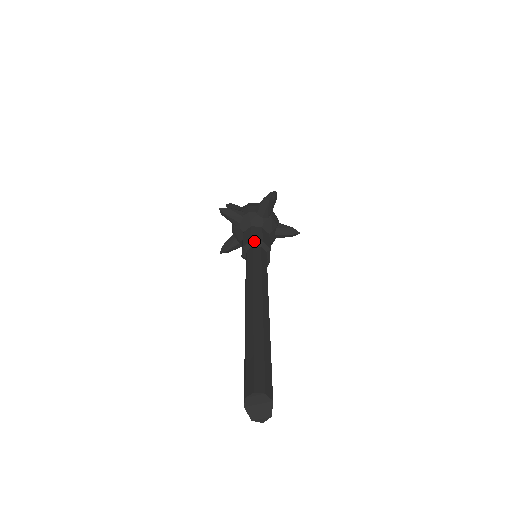
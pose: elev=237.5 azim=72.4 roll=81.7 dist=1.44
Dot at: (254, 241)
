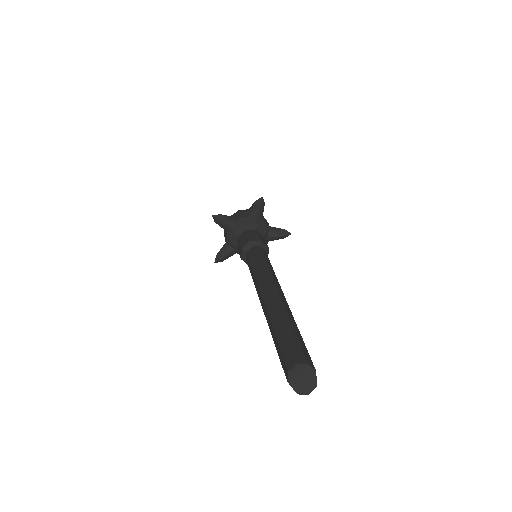
Dot at: (253, 241)
